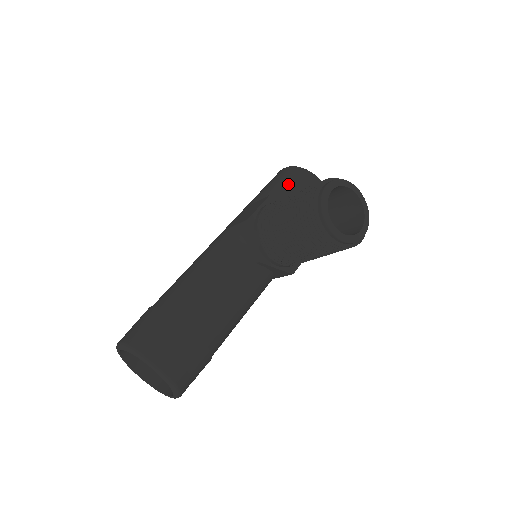
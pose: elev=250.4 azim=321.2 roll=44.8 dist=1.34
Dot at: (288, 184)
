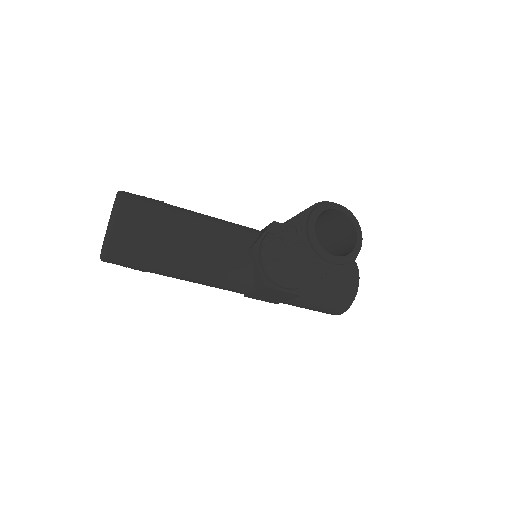
Dot at: occluded
